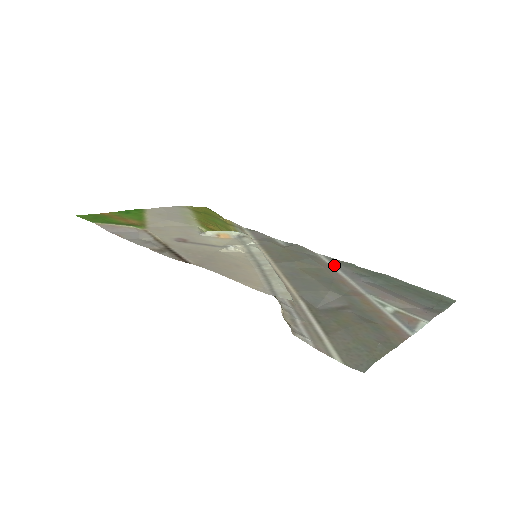
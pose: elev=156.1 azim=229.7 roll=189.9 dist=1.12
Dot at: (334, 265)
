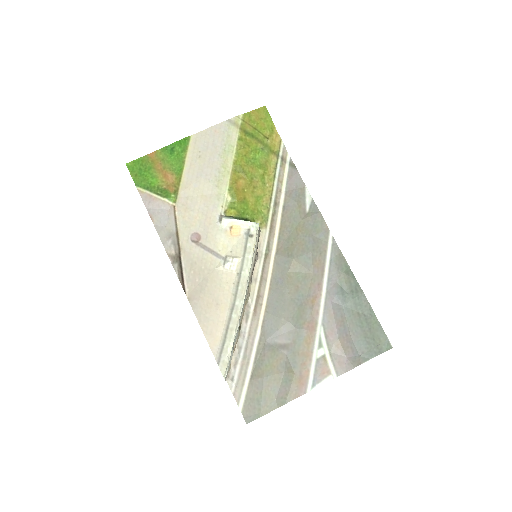
Dot at: (330, 263)
